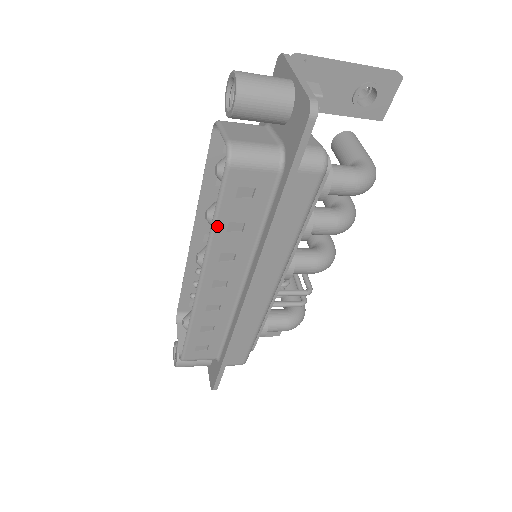
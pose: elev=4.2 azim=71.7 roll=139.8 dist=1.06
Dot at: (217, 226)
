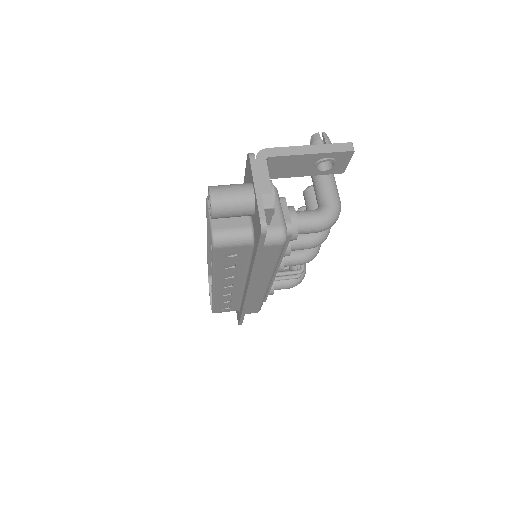
Dot at: (216, 268)
